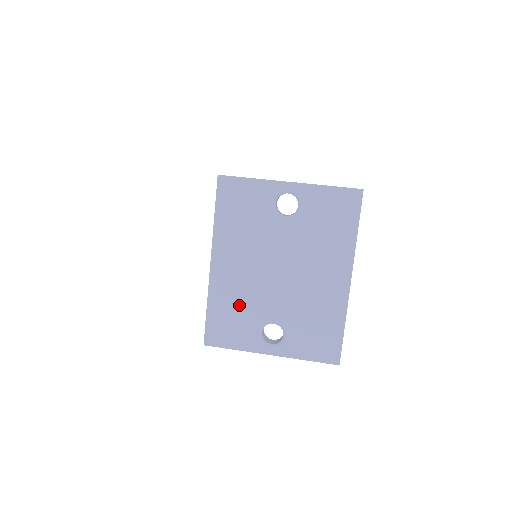
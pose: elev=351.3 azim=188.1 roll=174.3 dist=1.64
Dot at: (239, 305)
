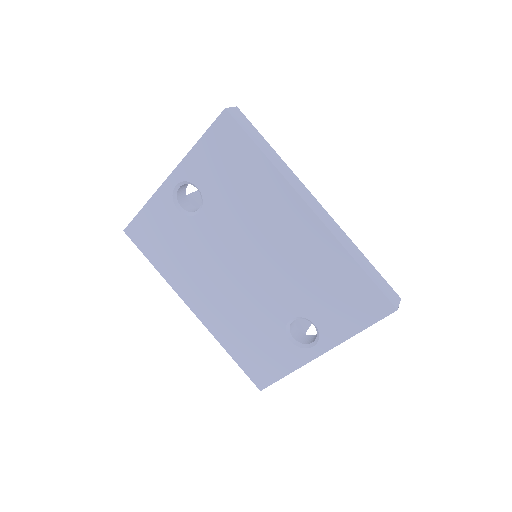
Dot at: (248, 329)
